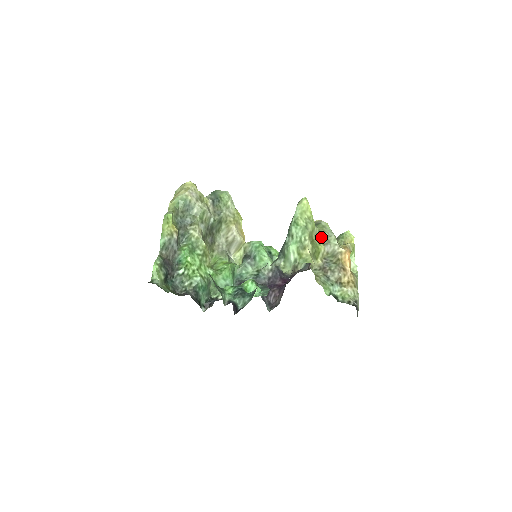
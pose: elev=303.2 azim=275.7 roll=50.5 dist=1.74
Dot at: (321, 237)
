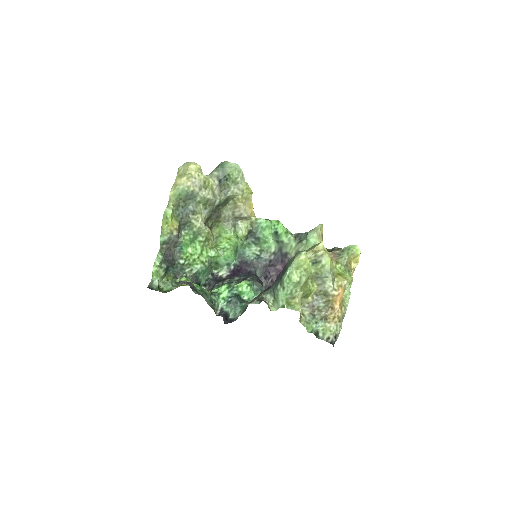
Dot at: (317, 278)
